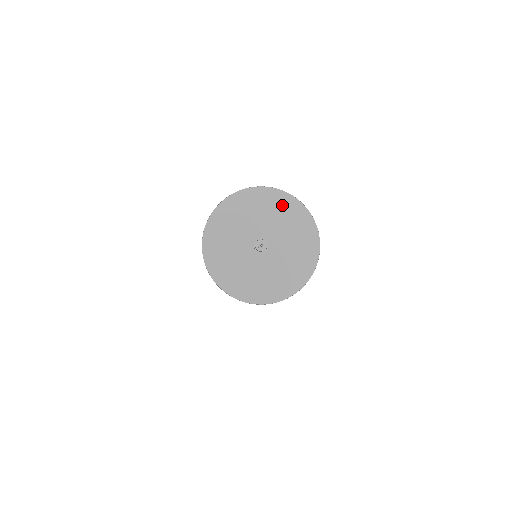
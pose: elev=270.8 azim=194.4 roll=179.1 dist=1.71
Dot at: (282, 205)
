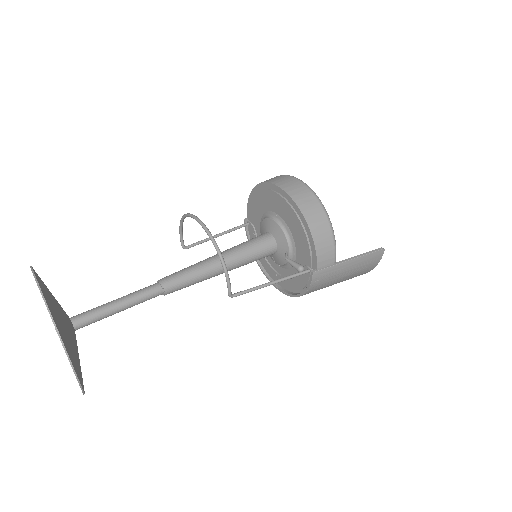
Dot at: (47, 296)
